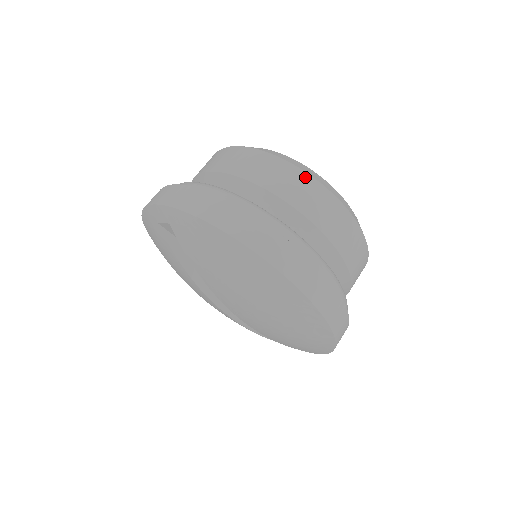
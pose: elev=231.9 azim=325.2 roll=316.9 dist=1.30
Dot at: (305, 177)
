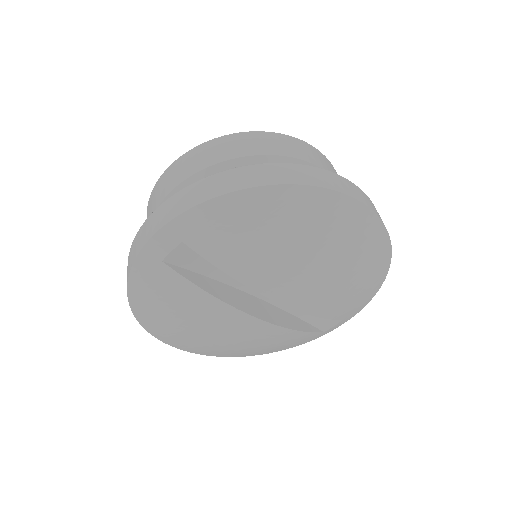
Dot at: (262, 134)
